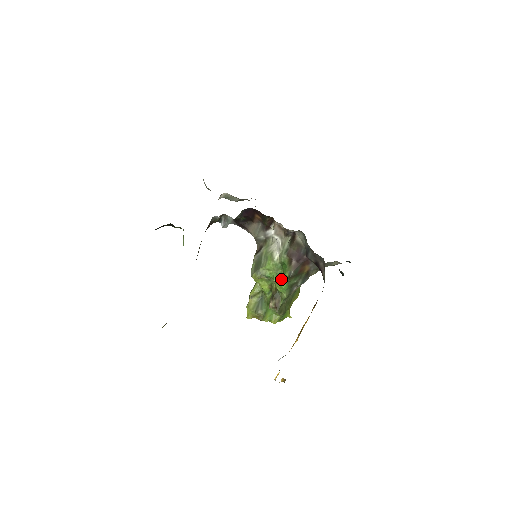
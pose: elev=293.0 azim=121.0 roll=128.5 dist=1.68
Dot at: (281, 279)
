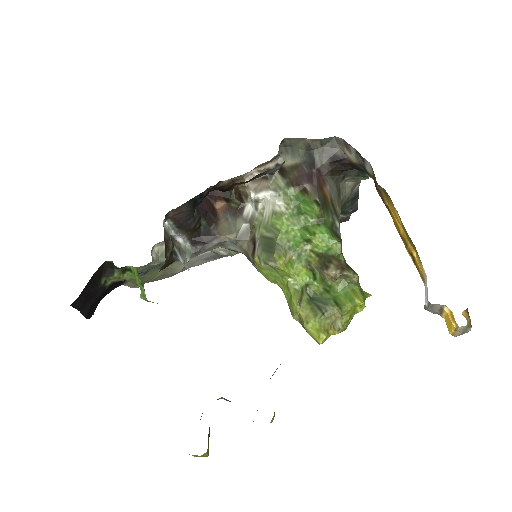
Dot at: (313, 228)
